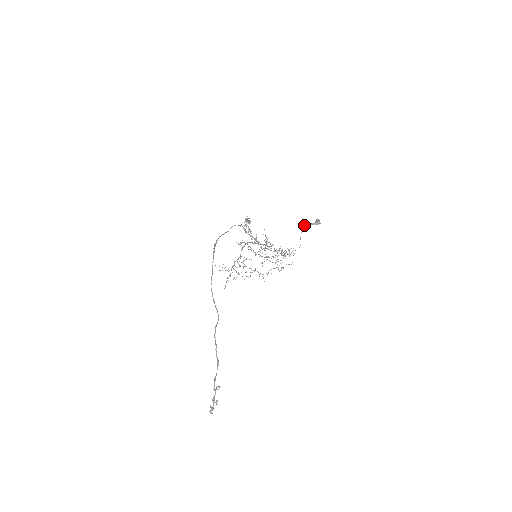
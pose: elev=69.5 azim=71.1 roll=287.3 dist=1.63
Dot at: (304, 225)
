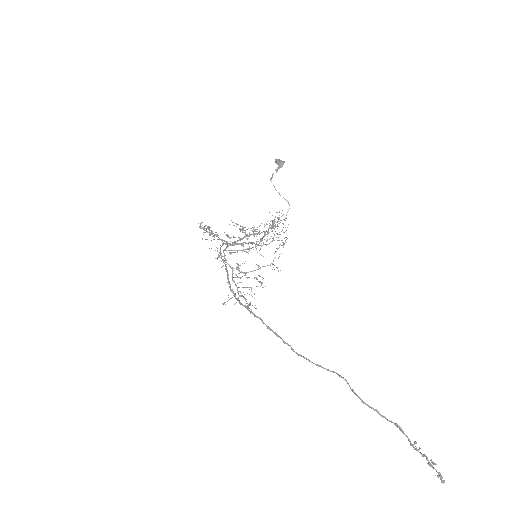
Dot at: (270, 179)
